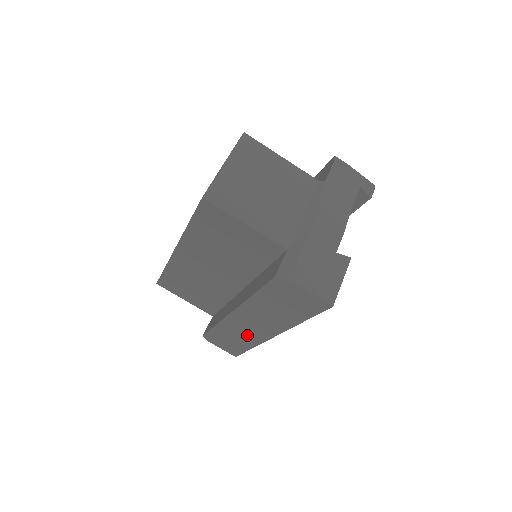
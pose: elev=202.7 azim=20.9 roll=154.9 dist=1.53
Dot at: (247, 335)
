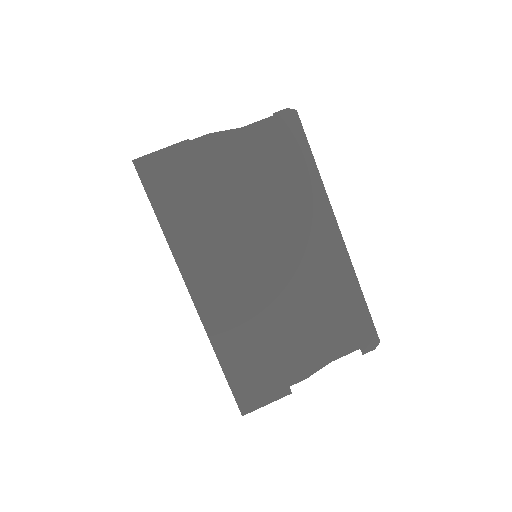
Dot at: occluded
